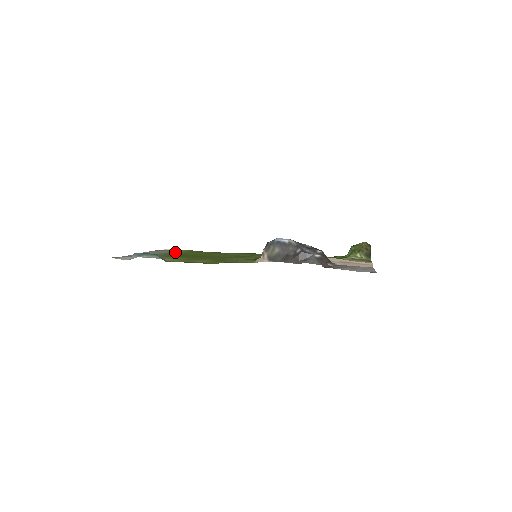
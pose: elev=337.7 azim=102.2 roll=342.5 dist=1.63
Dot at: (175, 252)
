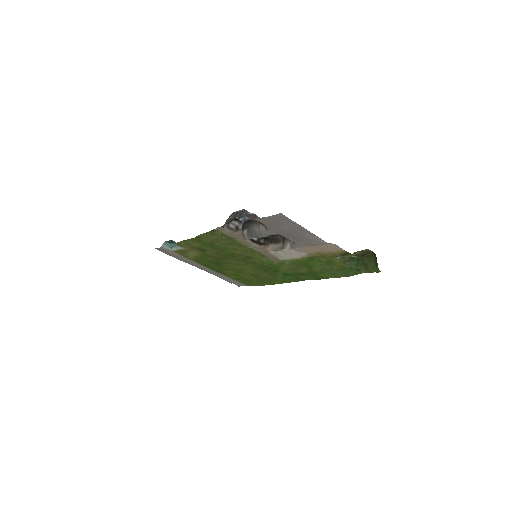
Dot at: (227, 275)
